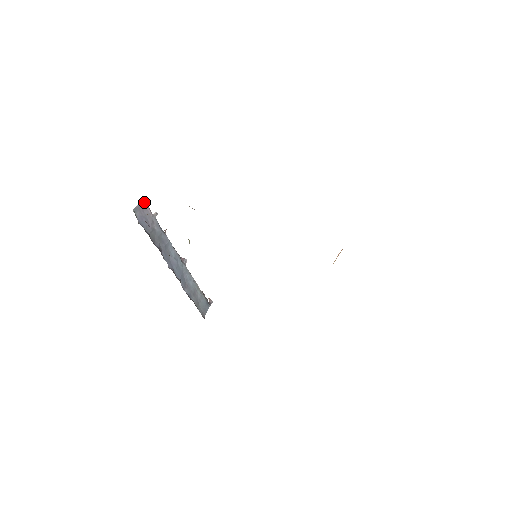
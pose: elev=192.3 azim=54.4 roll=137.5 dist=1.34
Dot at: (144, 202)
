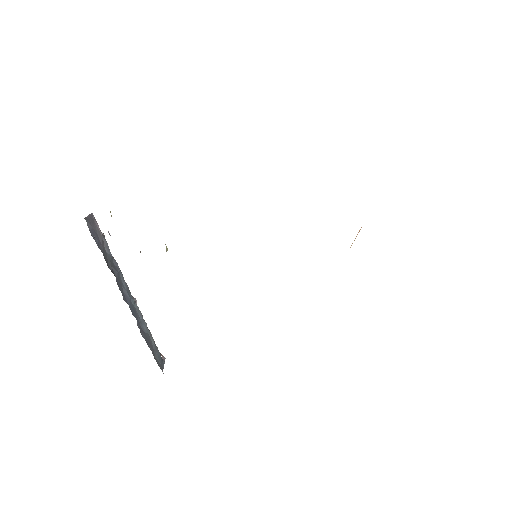
Dot at: (93, 216)
